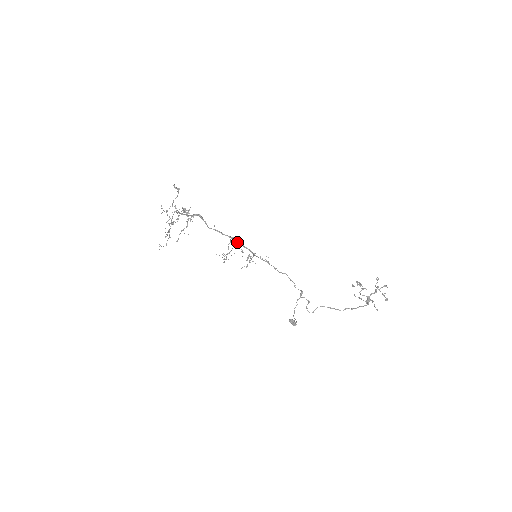
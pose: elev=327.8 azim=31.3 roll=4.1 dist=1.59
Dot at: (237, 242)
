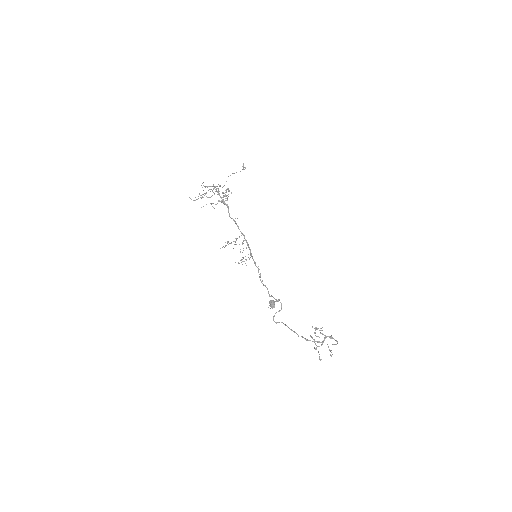
Dot at: (246, 240)
